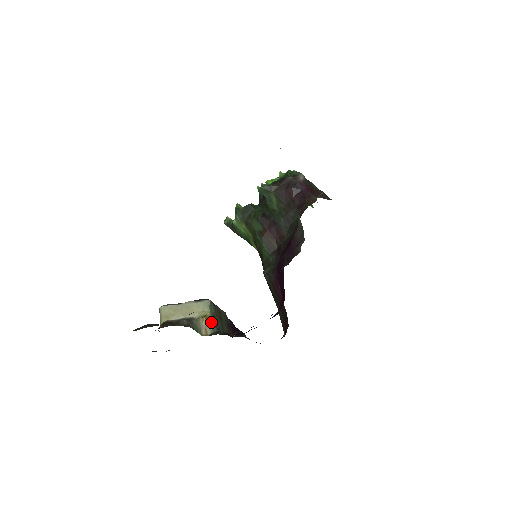
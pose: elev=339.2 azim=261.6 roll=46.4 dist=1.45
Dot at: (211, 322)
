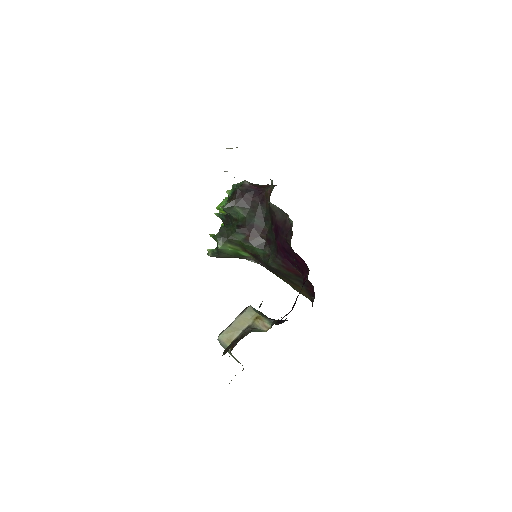
Dot at: (264, 318)
